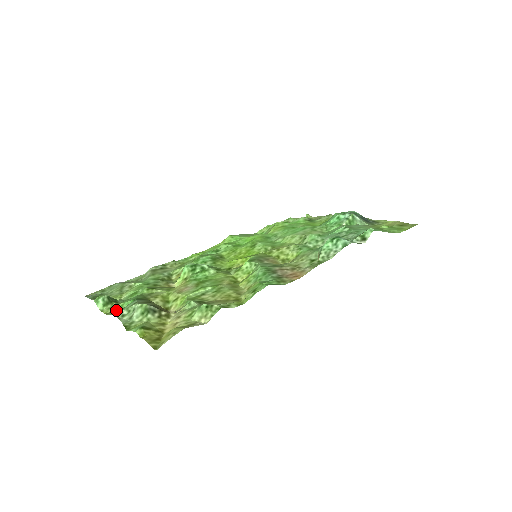
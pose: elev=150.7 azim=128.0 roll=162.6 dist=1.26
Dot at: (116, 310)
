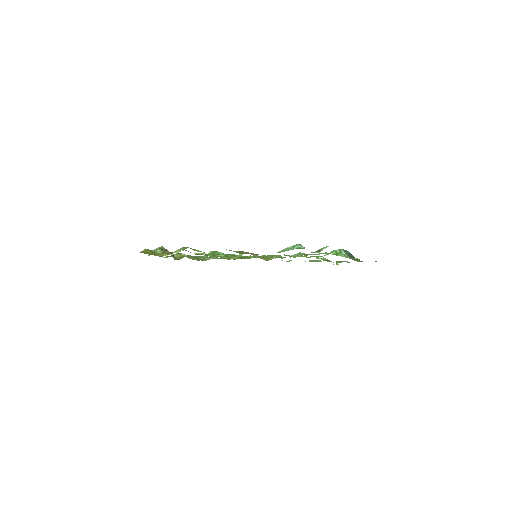
Dot at: occluded
